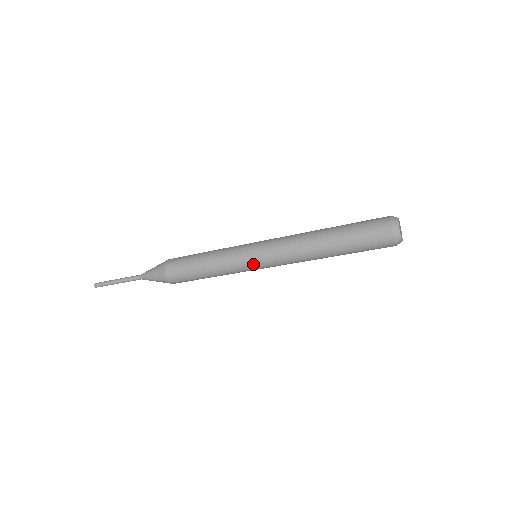
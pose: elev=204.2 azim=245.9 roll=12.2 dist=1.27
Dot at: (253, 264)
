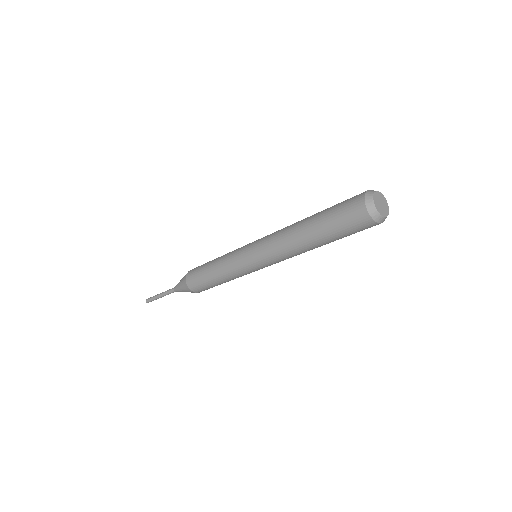
Dot at: (254, 268)
